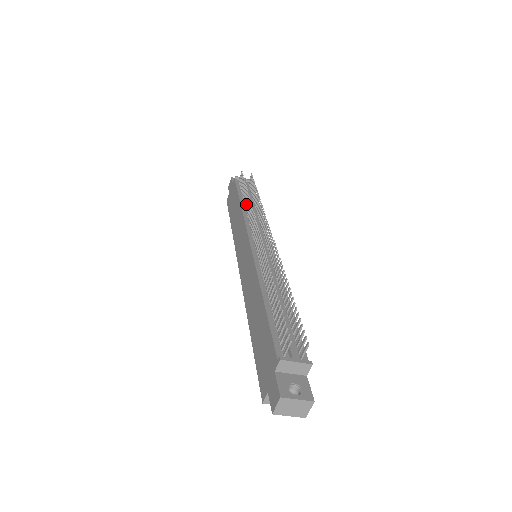
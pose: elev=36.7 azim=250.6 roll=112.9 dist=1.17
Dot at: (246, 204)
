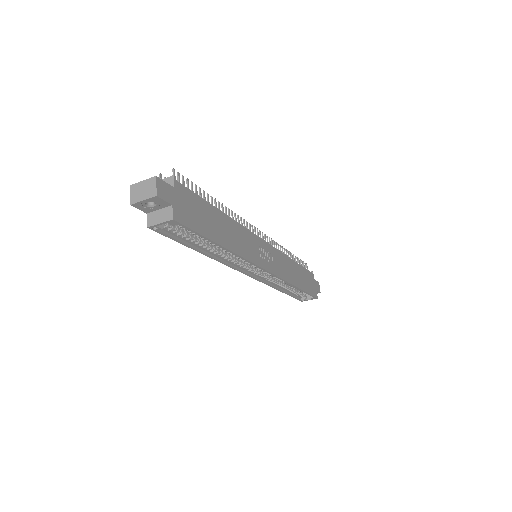
Dot at: occluded
